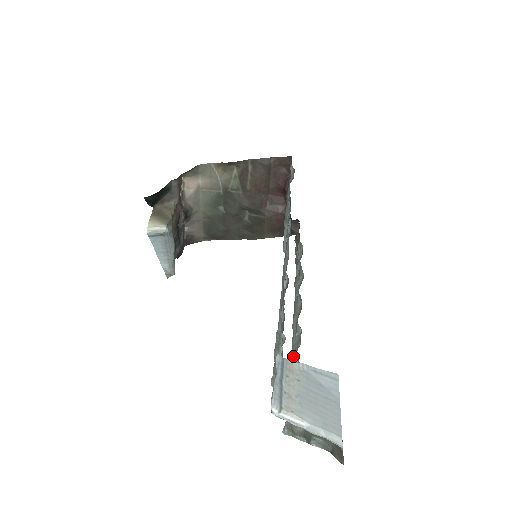
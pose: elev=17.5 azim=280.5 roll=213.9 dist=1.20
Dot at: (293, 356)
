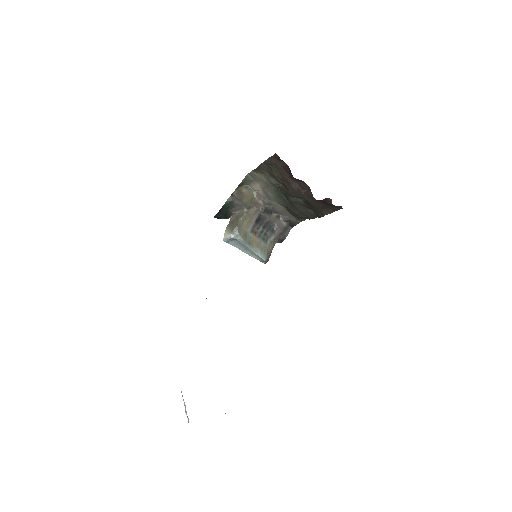
Dot at: occluded
